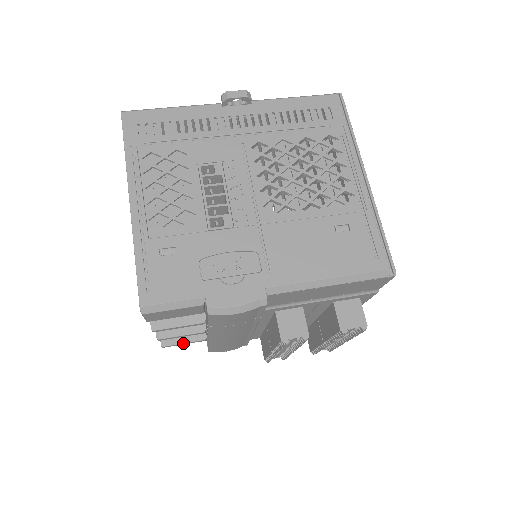
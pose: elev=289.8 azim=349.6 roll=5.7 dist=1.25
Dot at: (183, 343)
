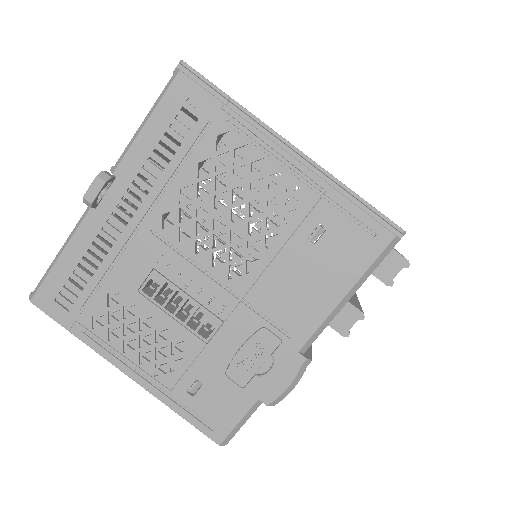
Dot at: occluded
